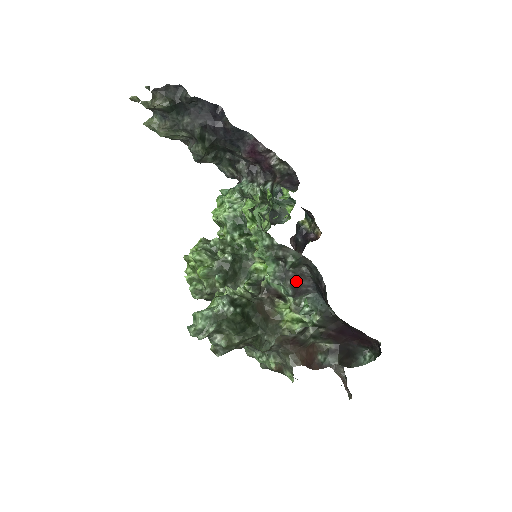
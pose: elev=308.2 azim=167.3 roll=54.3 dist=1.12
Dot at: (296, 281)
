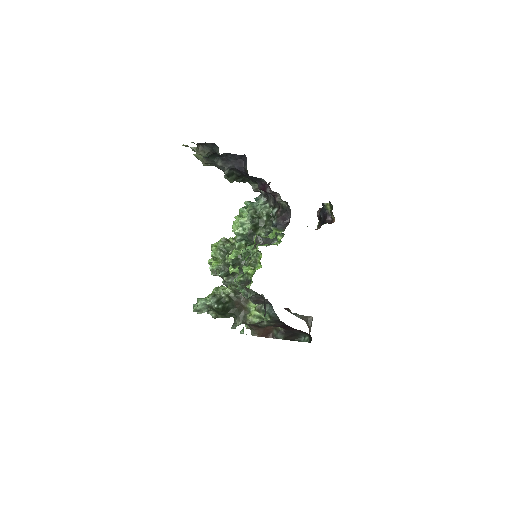
Dot at: (257, 299)
